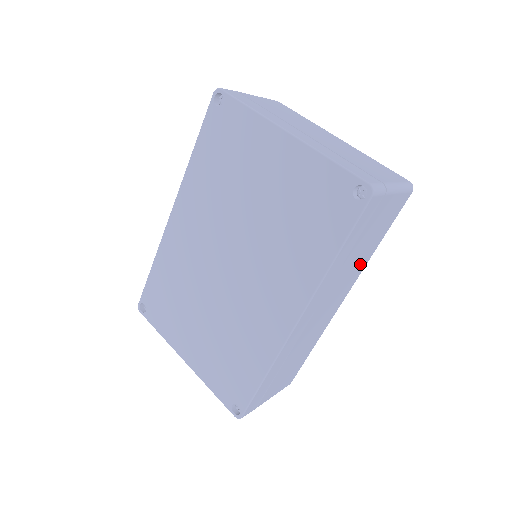
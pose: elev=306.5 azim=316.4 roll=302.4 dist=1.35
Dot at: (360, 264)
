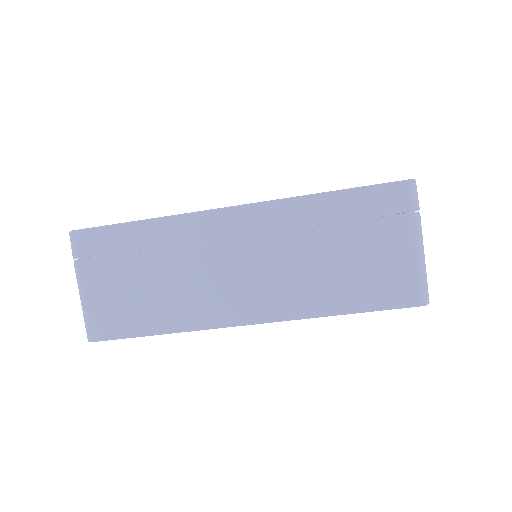
Dot at: (310, 292)
